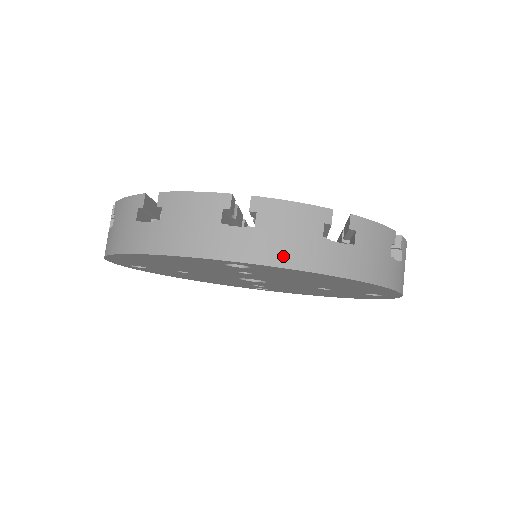
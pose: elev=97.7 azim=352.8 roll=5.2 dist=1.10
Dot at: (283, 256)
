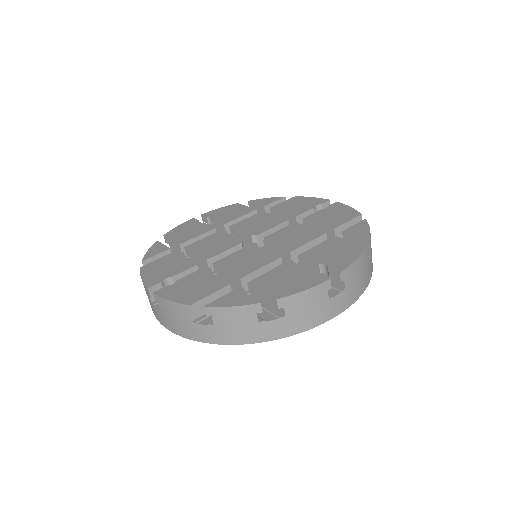
Dot at: (176, 329)
